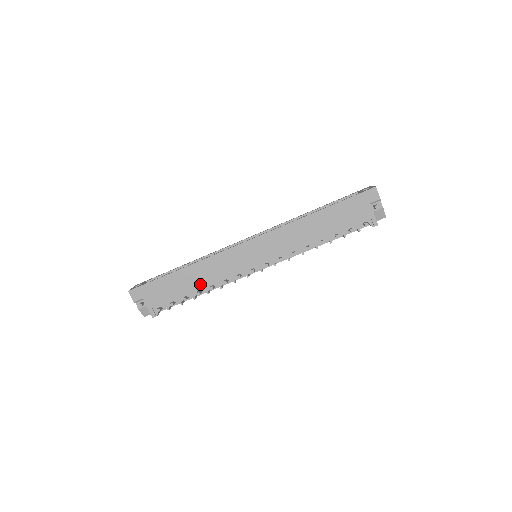
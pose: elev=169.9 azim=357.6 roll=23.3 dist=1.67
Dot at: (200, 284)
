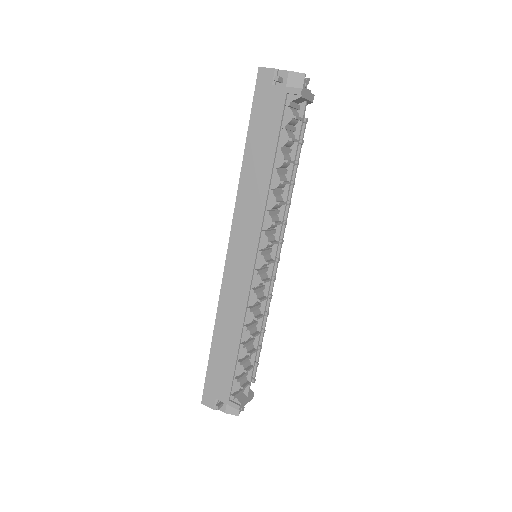
Dot at: (237, 335)
